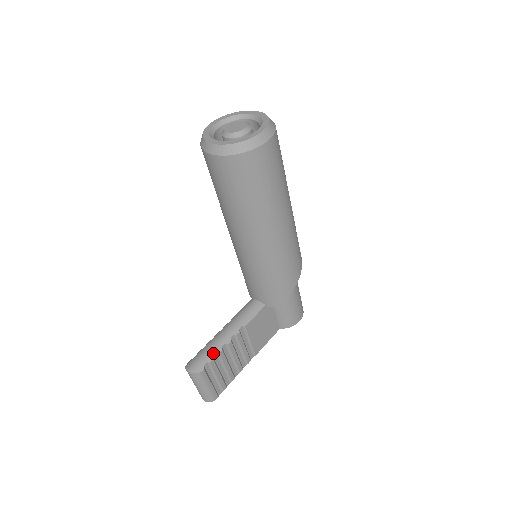
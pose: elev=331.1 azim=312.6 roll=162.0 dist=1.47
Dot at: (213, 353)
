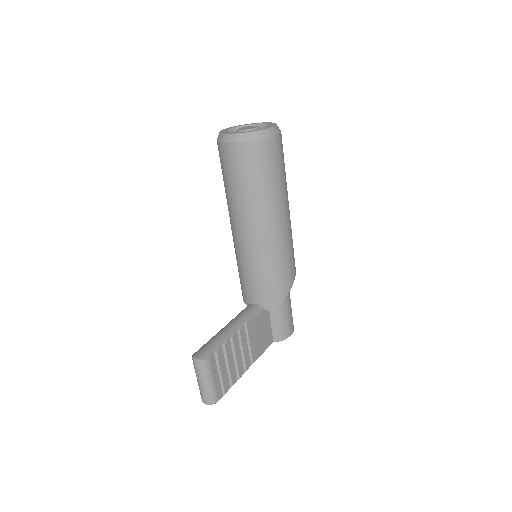
Dot at: (219, 344)
